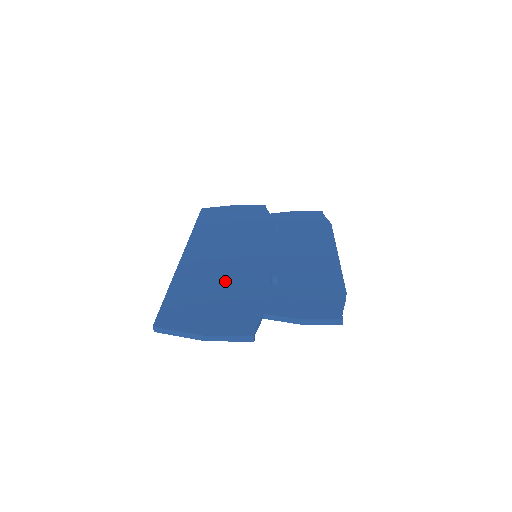
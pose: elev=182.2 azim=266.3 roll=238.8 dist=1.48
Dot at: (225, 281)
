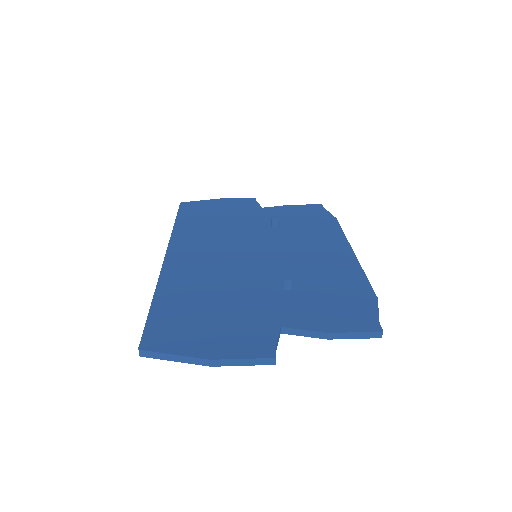
Dot at: (224, 287)
